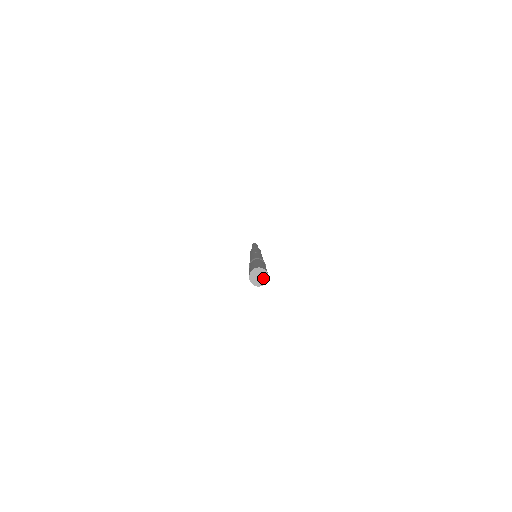
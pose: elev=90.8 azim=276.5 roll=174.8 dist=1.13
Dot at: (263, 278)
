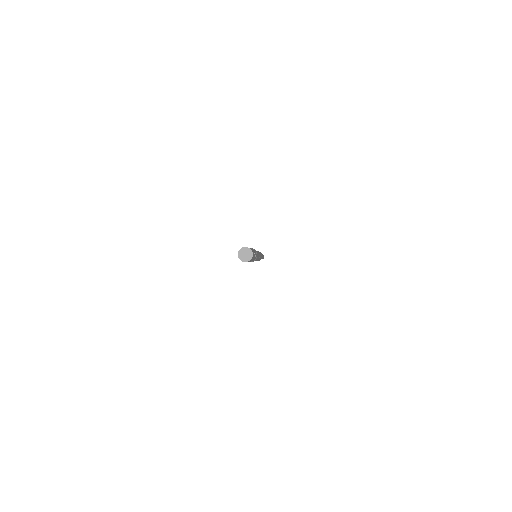
Dot at: (249, 255)
